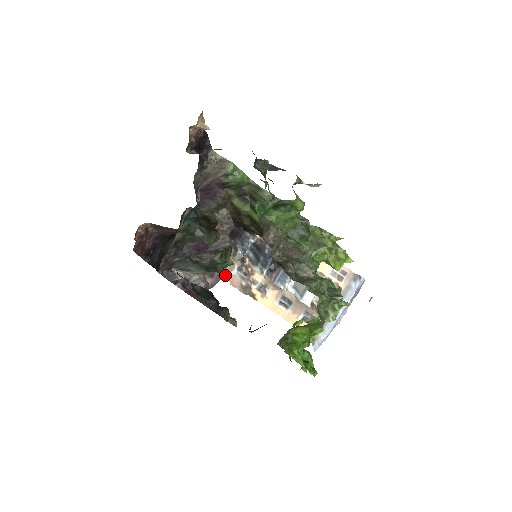
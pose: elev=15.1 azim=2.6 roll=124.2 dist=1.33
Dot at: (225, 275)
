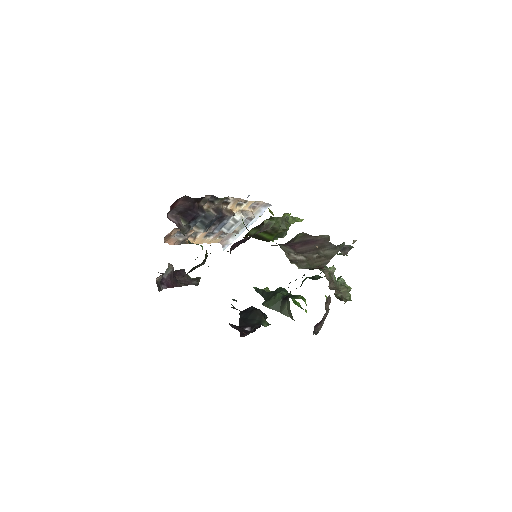
Dot at: (165, 241)
